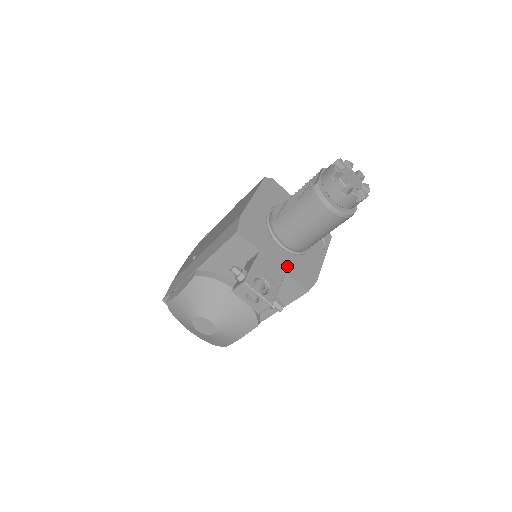
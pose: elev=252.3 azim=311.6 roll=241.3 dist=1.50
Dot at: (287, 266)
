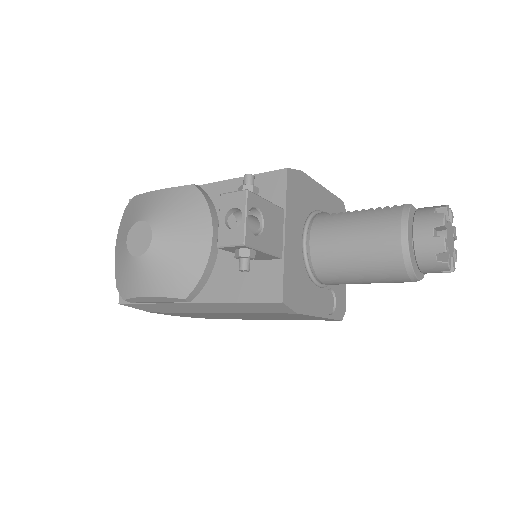
Dot at: (291, 257)
